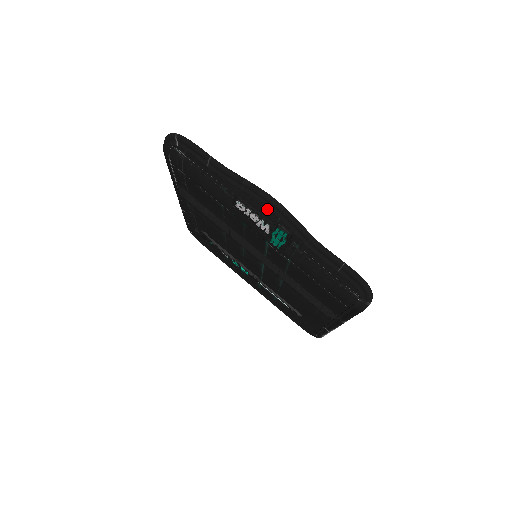
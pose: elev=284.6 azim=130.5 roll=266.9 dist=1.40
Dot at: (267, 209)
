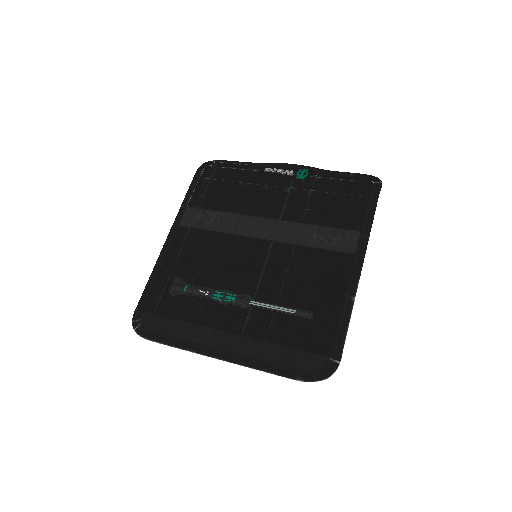
Dot at: (289, 168)
